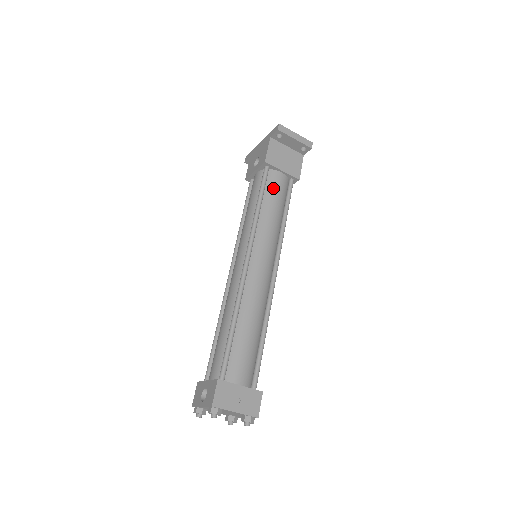
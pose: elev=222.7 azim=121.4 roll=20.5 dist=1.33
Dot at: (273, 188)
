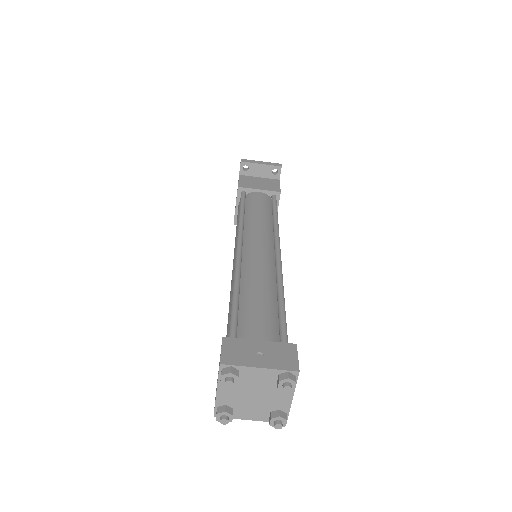
Dot at: (254, 201)
